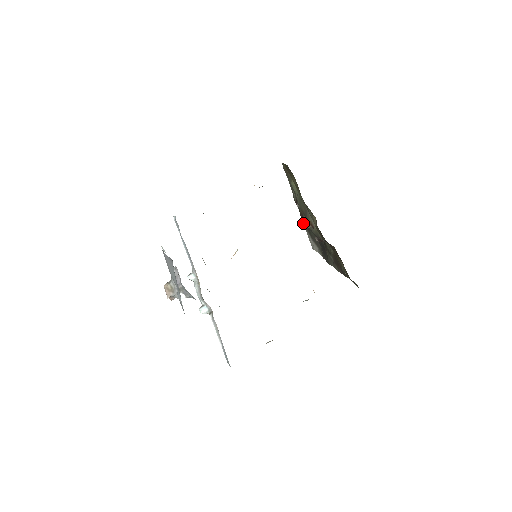
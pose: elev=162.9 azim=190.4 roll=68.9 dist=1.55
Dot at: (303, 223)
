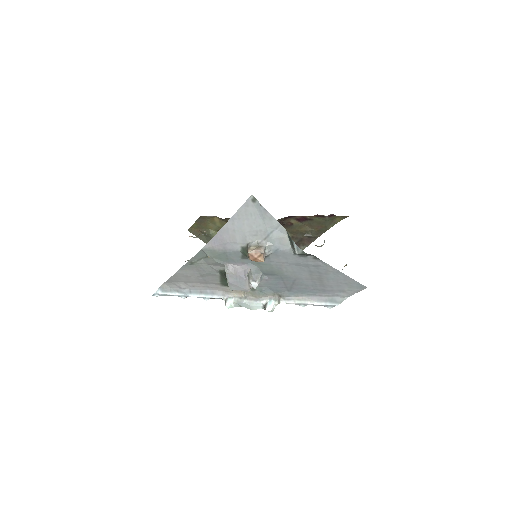
Dot at: occluded
